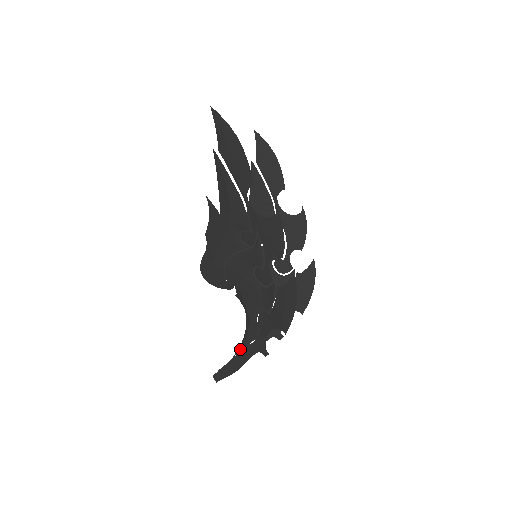
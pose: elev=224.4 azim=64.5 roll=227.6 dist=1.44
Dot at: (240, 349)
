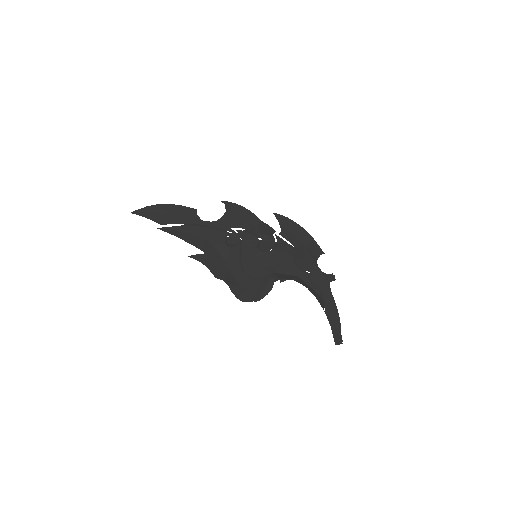
Dot at: (320, 301)
